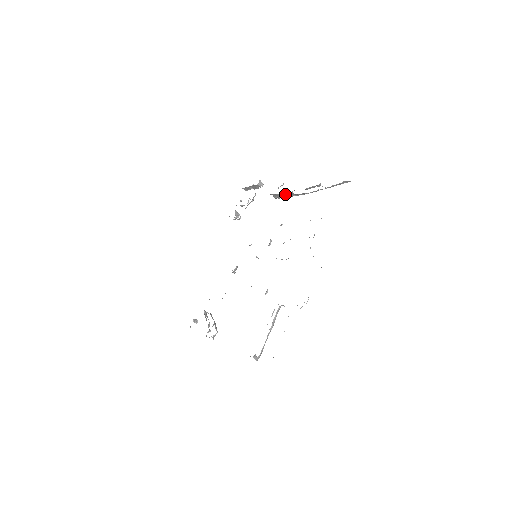
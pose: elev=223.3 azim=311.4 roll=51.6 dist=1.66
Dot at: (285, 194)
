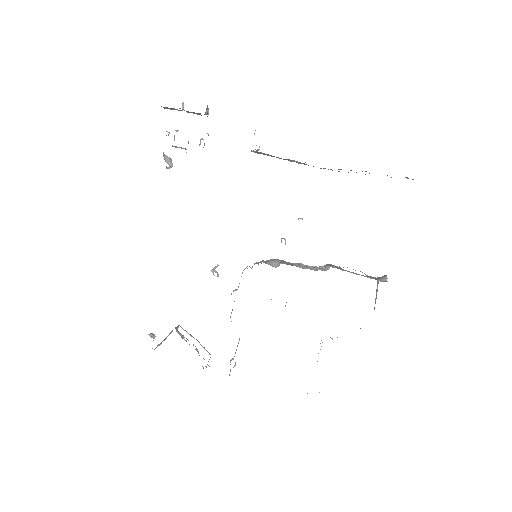
Dot at: (286, 159)
